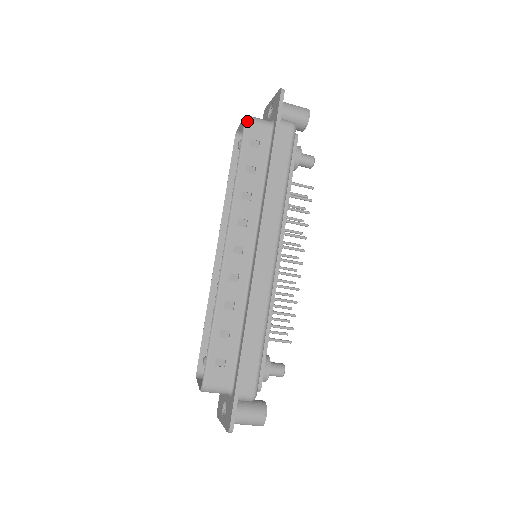
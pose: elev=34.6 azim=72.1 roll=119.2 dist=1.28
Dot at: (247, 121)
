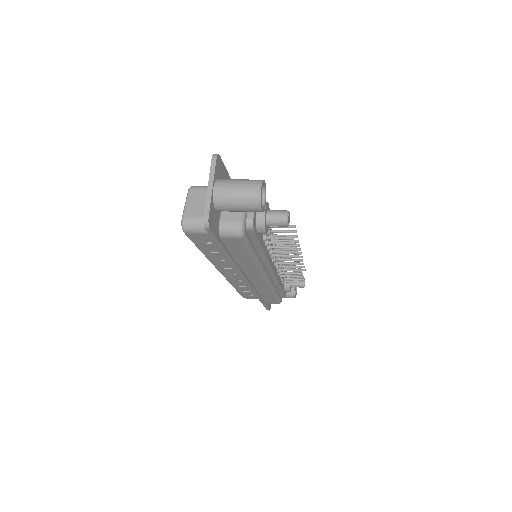
Dot at: (186, 233)
